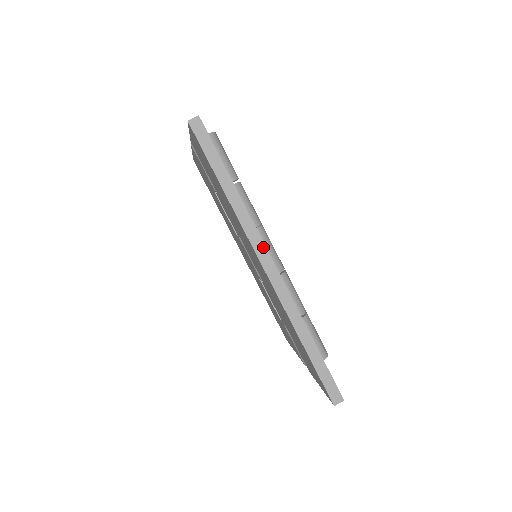
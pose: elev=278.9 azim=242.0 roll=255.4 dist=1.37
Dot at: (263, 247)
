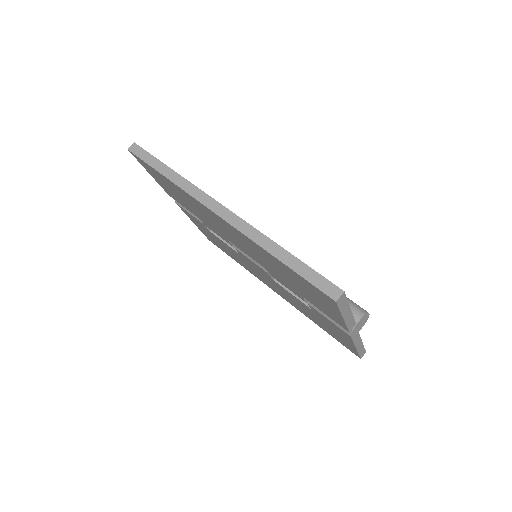
Dot at: (208, 197)
